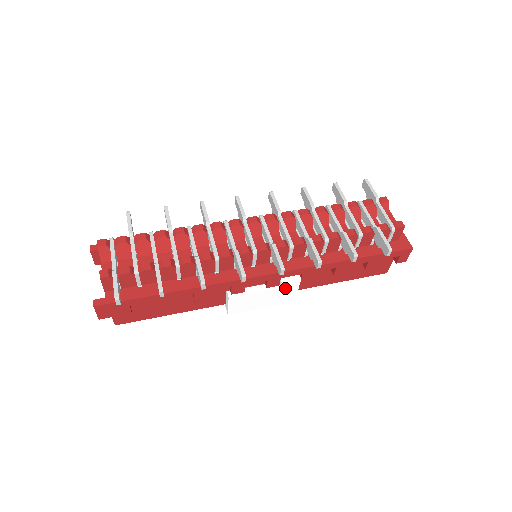
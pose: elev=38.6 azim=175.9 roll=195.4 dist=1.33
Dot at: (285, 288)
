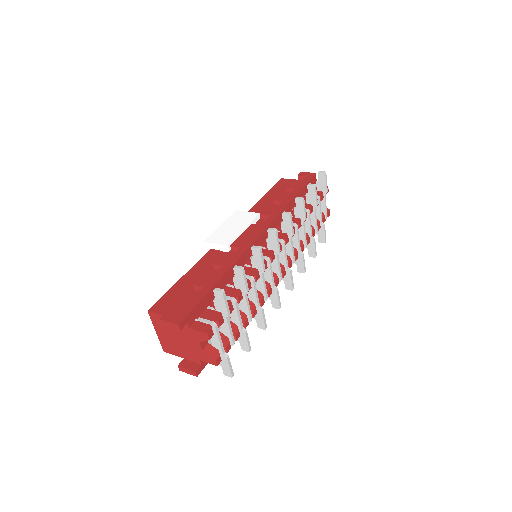
Dot at: occluded
